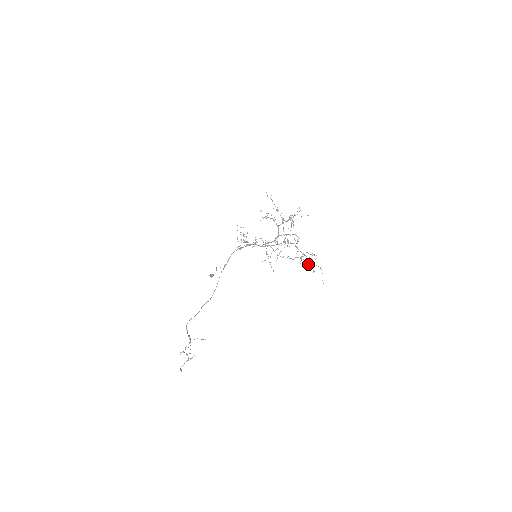
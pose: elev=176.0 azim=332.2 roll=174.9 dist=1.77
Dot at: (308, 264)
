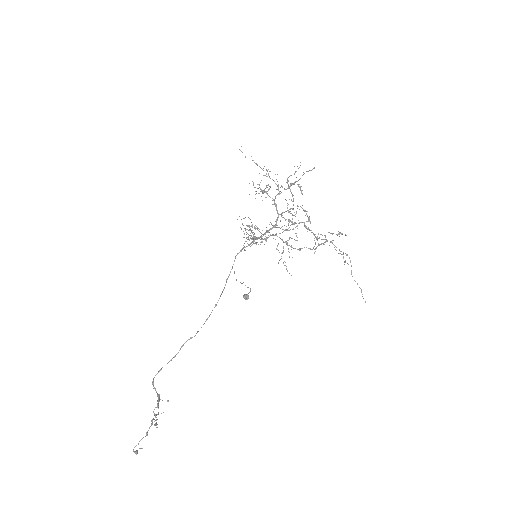
Dot at: occluded
